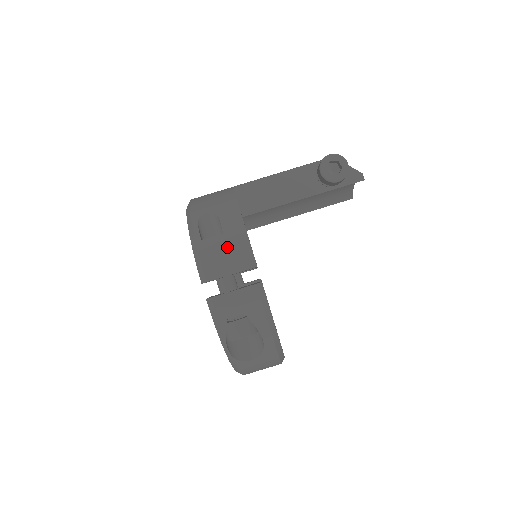
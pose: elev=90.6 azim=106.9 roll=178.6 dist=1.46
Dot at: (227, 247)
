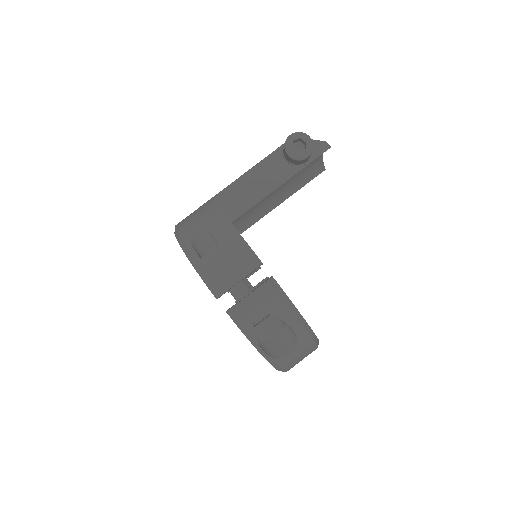
Dot at: (227, 256)
